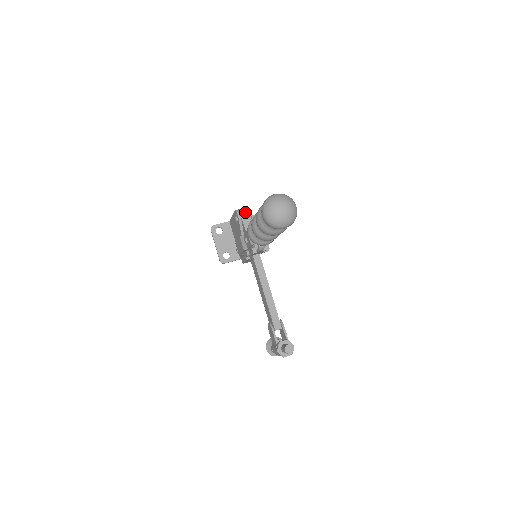
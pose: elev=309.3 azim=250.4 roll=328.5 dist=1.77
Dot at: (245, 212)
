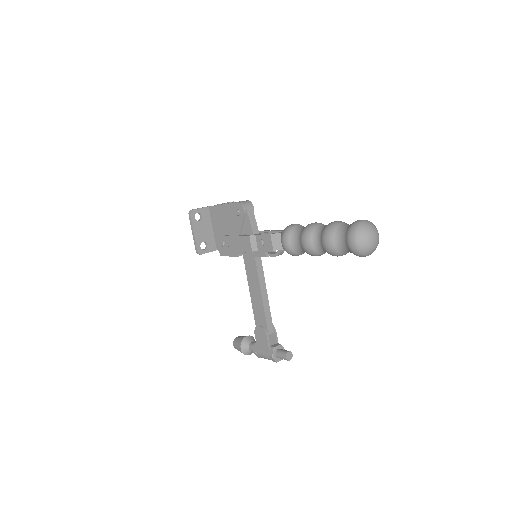
Dot at: (251, 207)
